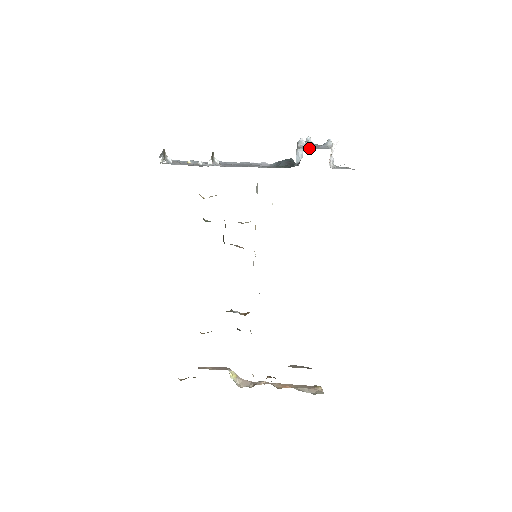
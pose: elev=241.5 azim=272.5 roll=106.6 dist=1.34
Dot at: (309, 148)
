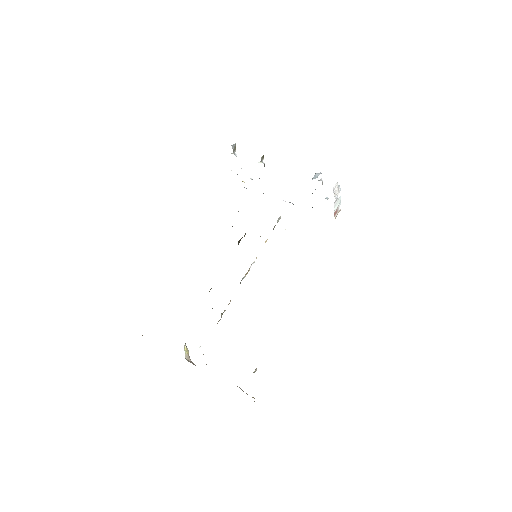
Dot at: occluded
